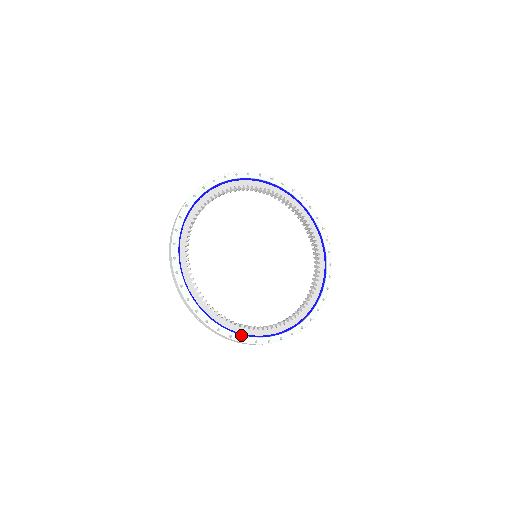
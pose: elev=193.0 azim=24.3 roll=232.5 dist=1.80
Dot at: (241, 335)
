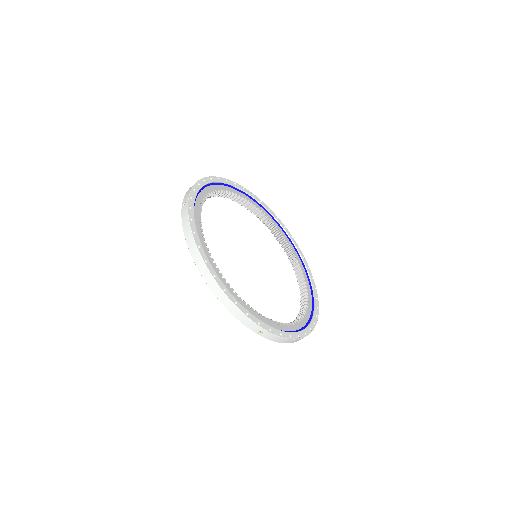
Dot at: (295, 332)
